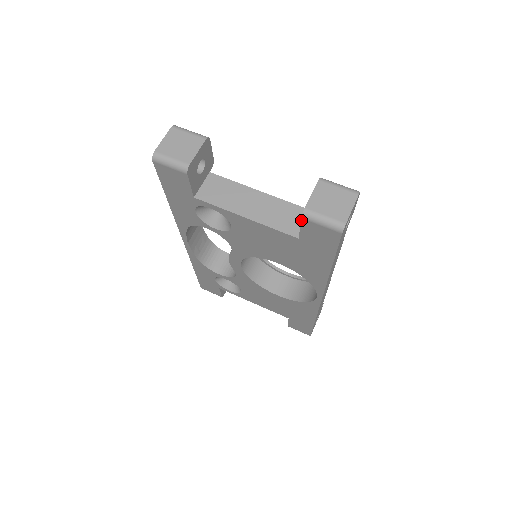
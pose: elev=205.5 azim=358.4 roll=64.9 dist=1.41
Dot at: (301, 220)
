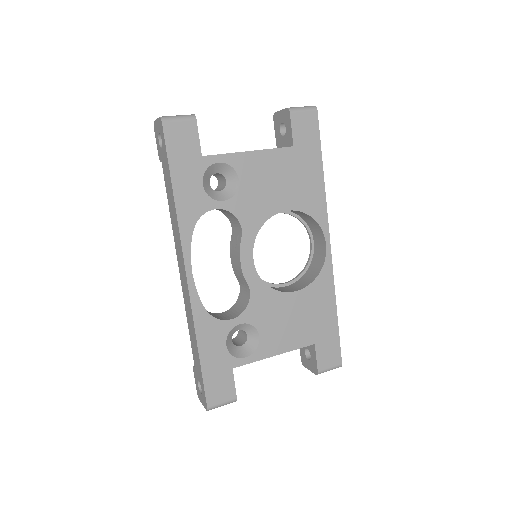
Dot at: (290, 116)
